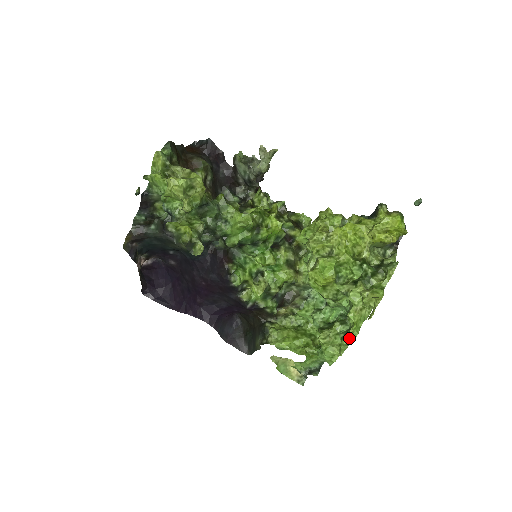
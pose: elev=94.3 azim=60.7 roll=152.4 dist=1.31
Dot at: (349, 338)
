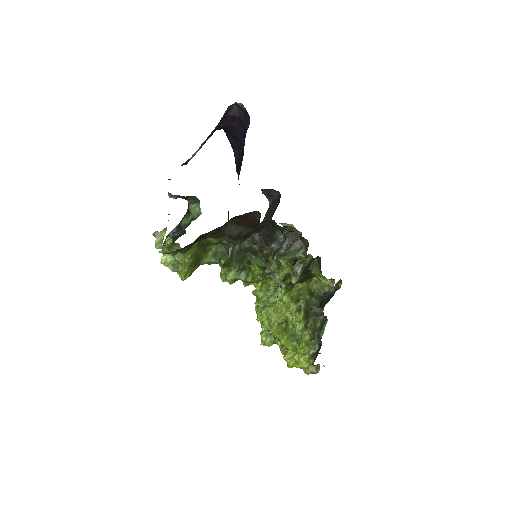
Dot at: (256, 313)
